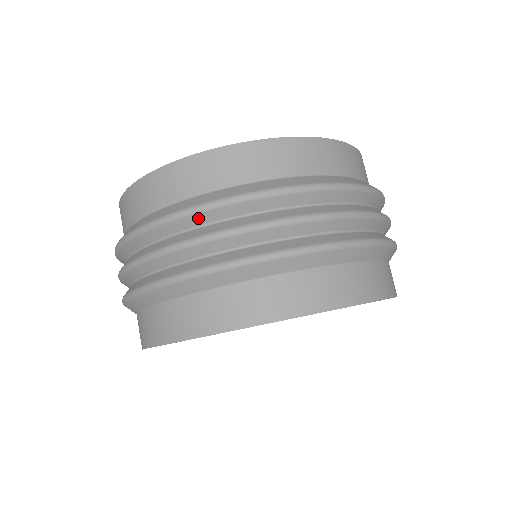
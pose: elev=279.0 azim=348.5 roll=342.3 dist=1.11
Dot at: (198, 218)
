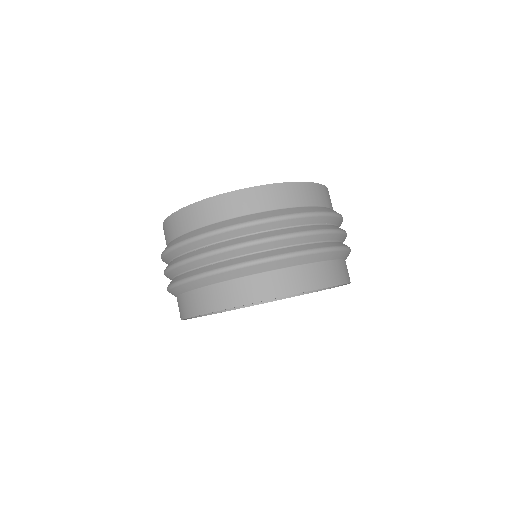
Dot at: (294, 221)
